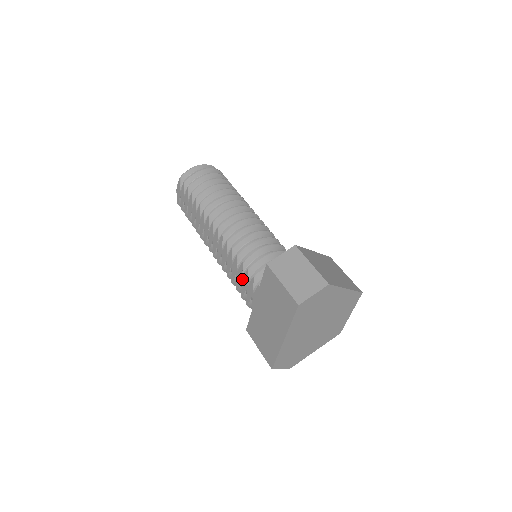
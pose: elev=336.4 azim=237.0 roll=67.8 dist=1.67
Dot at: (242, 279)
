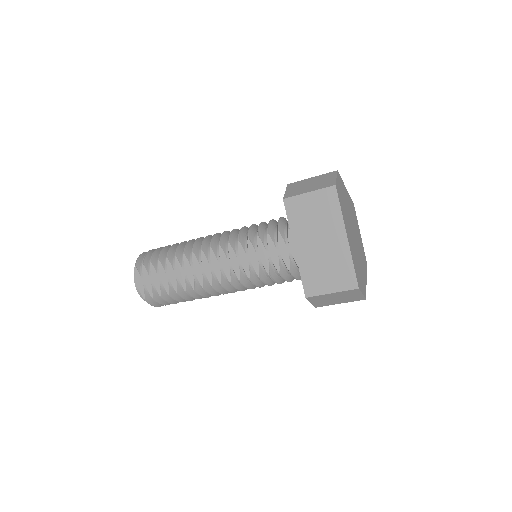
Dot at: (268, 252)
